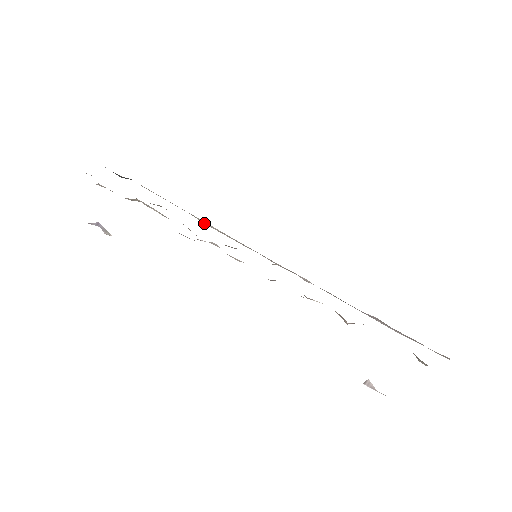
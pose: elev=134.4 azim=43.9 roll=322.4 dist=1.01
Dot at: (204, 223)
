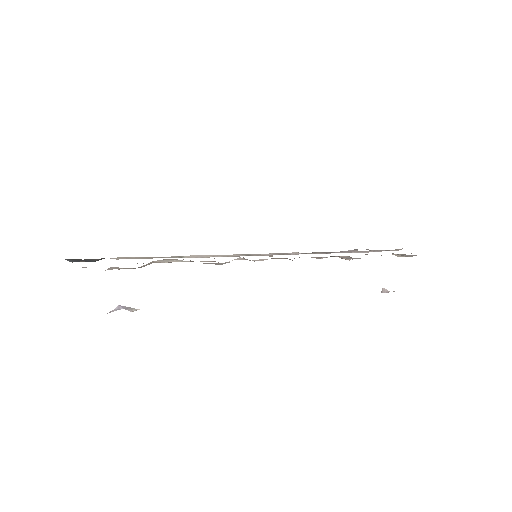
Dot at: occluded
